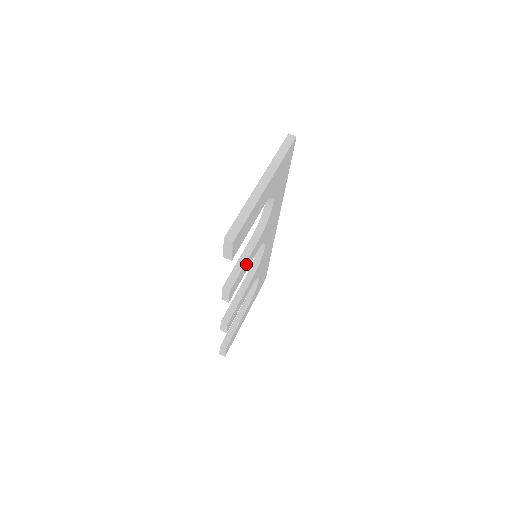
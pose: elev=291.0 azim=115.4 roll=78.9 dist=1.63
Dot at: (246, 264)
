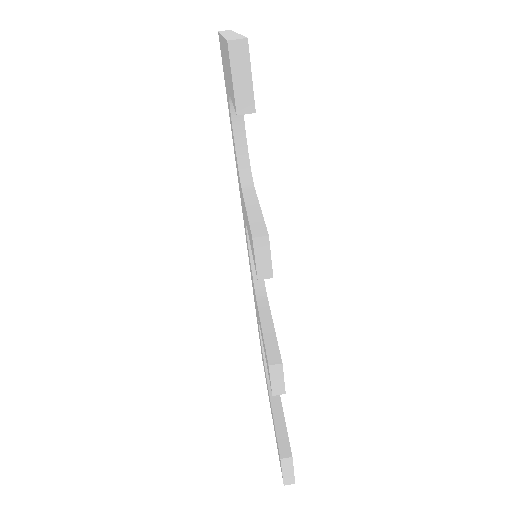
Dot at: occluded
